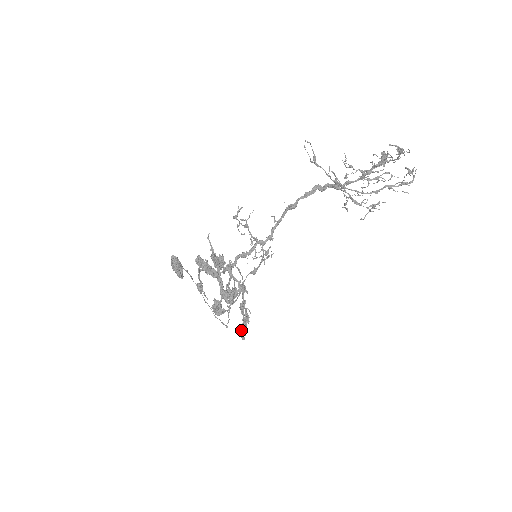
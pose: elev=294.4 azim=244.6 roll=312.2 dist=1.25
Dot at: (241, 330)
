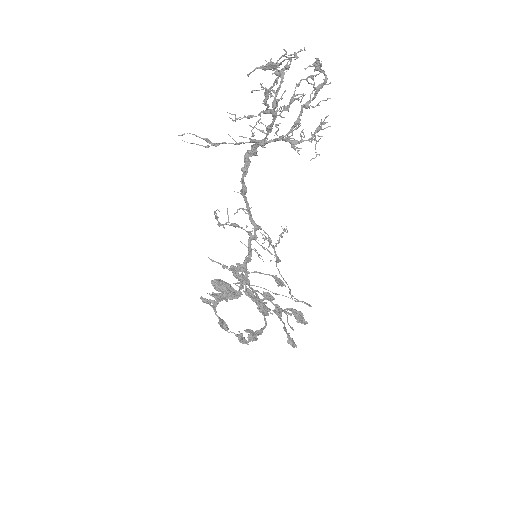
Dot at: (288, 340)
